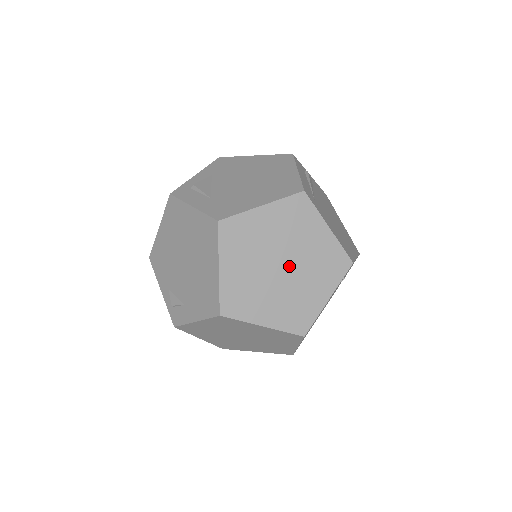
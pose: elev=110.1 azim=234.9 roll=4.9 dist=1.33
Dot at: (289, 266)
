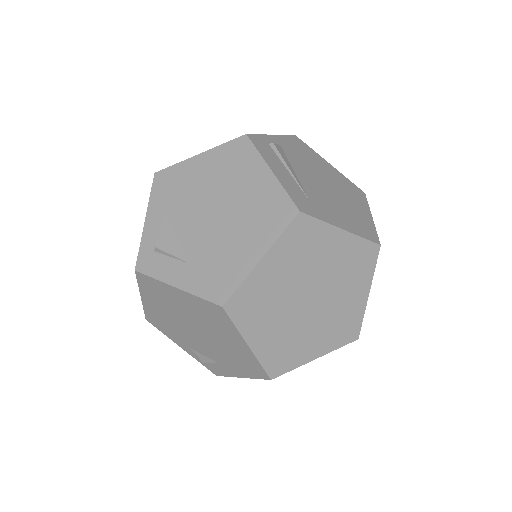
Dot at: (317, 294)
